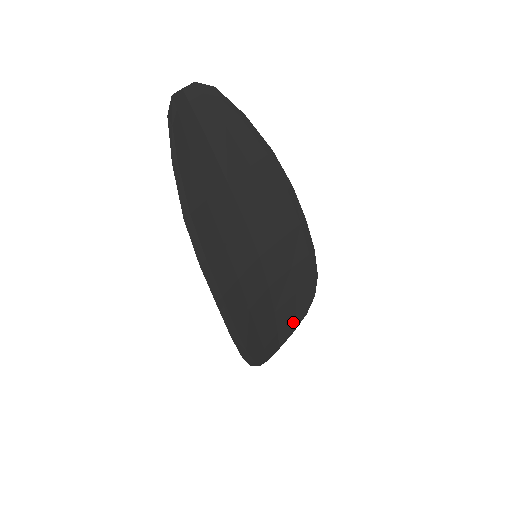
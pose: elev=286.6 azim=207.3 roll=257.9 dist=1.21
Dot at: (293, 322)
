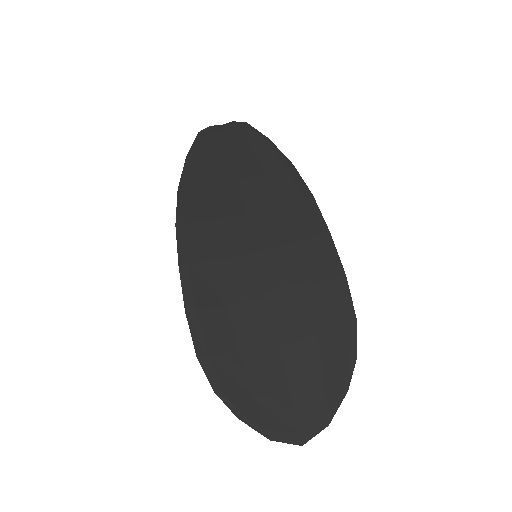
Dot at: (323, 395)
